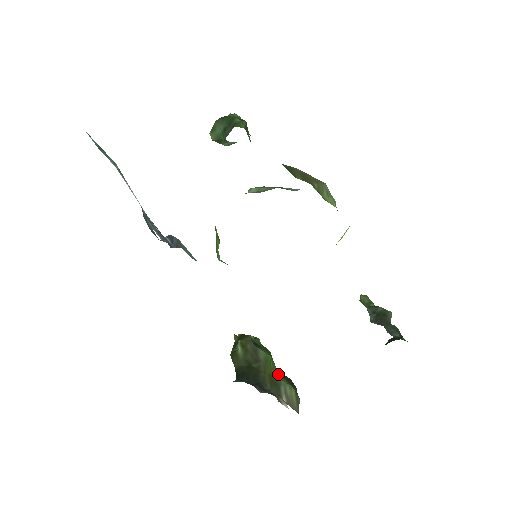
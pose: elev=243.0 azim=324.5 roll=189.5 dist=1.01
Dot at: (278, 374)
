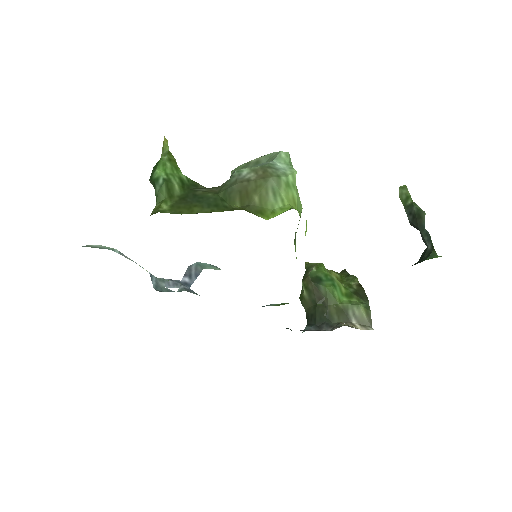
Dot at: (347, 295)
